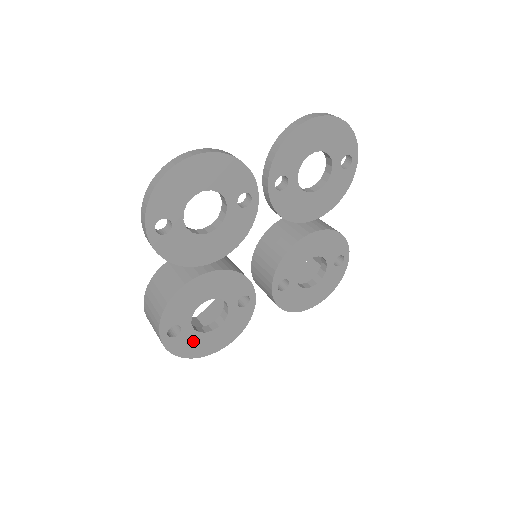
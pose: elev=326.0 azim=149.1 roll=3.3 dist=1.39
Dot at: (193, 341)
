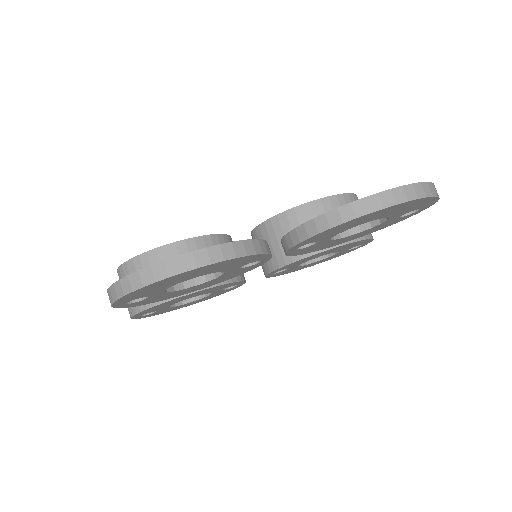
Dot at: (169, 309)
